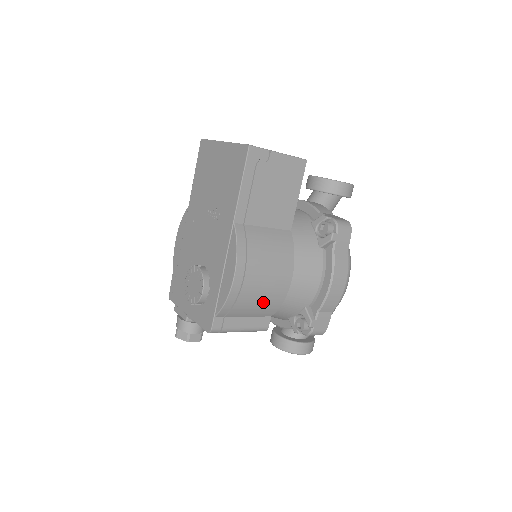
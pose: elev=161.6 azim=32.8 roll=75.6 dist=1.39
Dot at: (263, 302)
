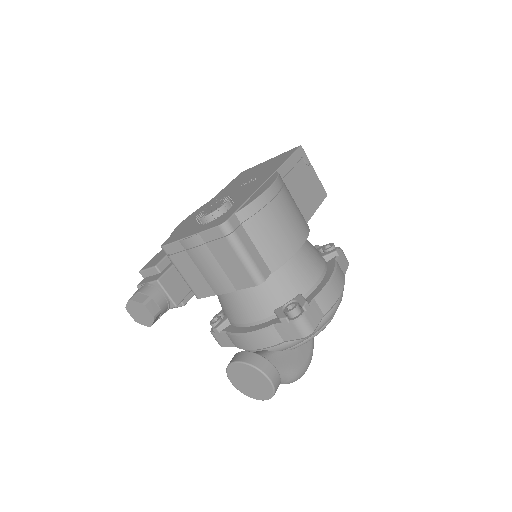
Dot at: (278, 237)
